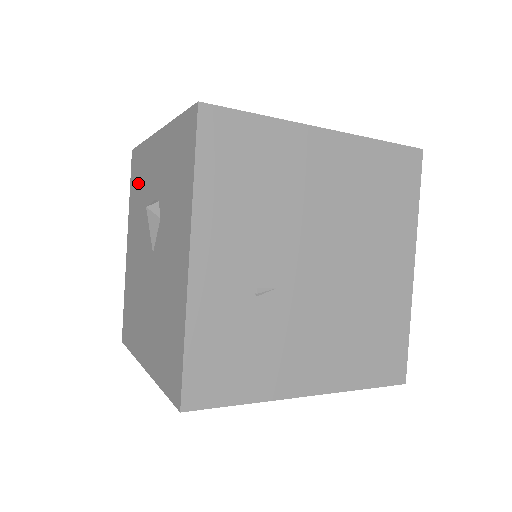
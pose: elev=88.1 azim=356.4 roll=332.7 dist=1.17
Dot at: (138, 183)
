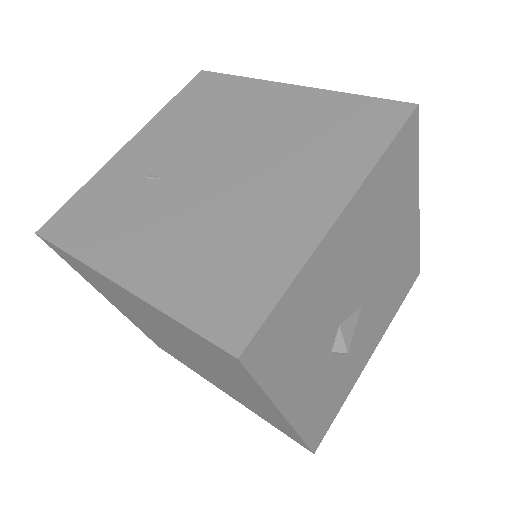
Dot at: occluded
